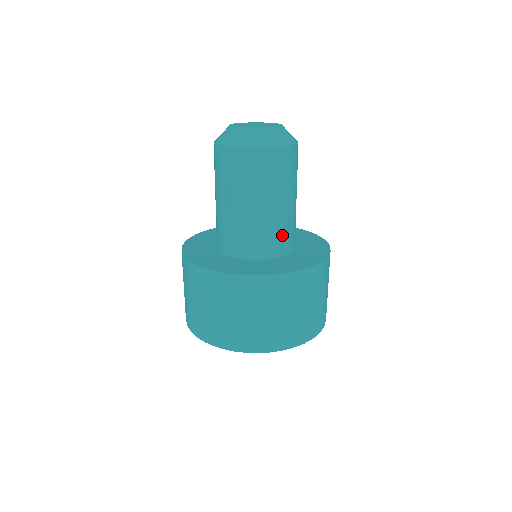
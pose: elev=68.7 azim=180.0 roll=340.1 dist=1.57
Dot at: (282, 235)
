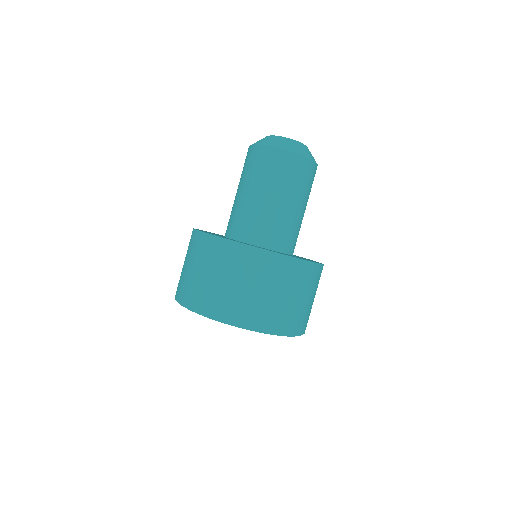
Dot at: (252, 223)
